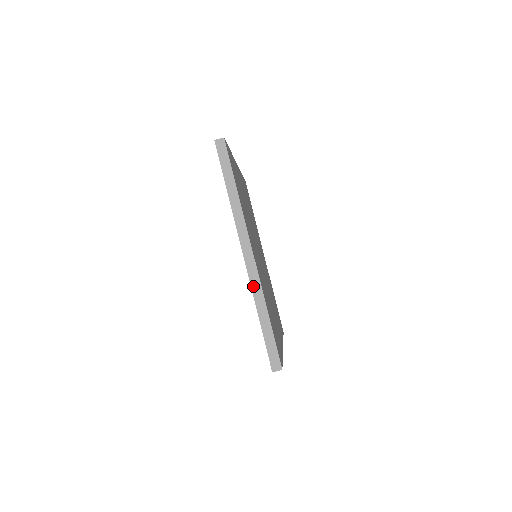
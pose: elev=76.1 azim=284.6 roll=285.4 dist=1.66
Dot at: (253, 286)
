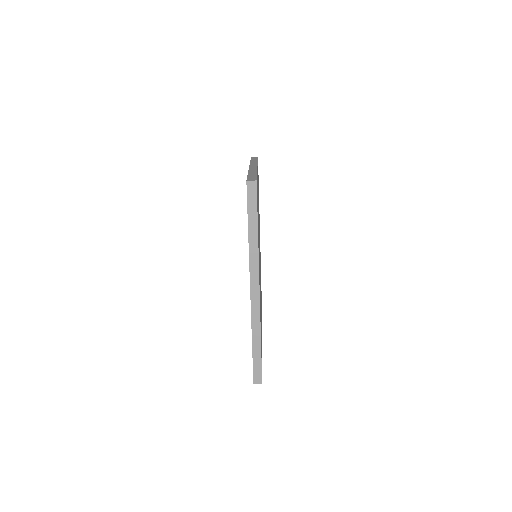
Dot at: (253, 317)
